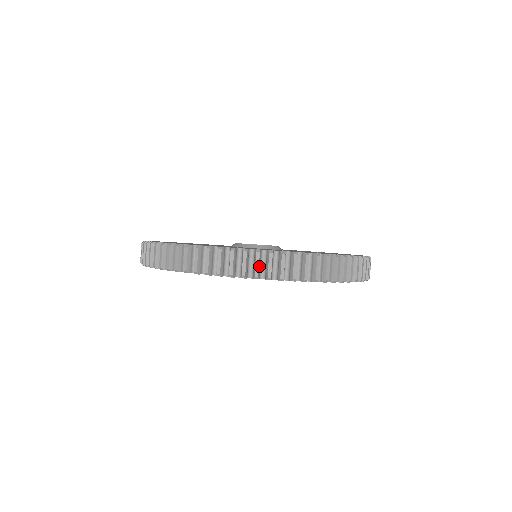
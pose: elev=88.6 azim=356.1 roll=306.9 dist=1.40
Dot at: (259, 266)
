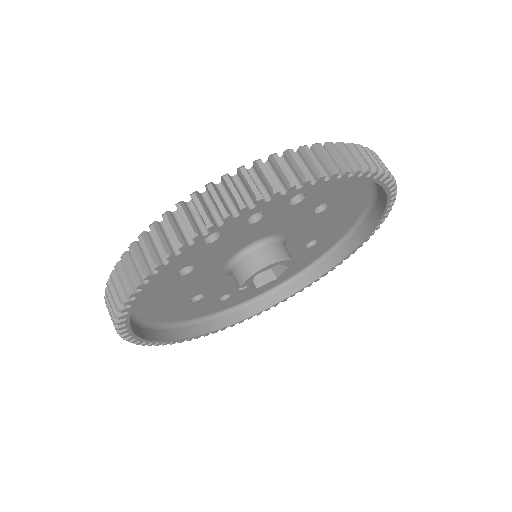
Dot at: (361, 158)
